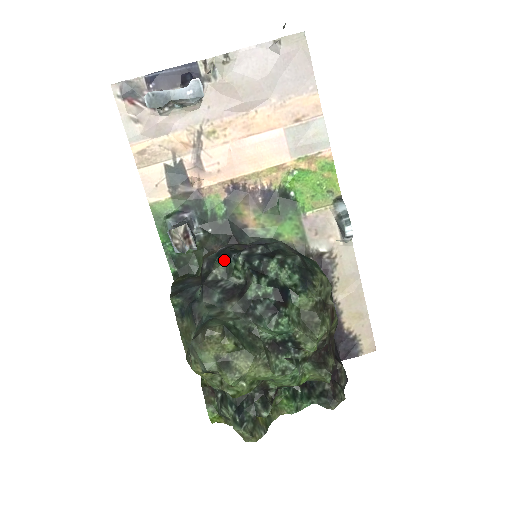
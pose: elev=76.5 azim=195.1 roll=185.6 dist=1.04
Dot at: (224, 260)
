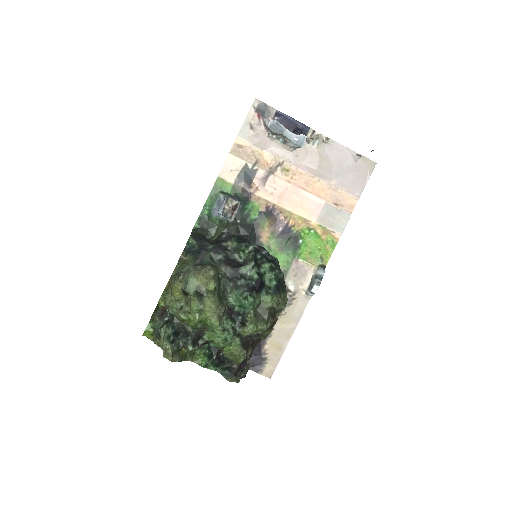
Dot at: (239, 241)
